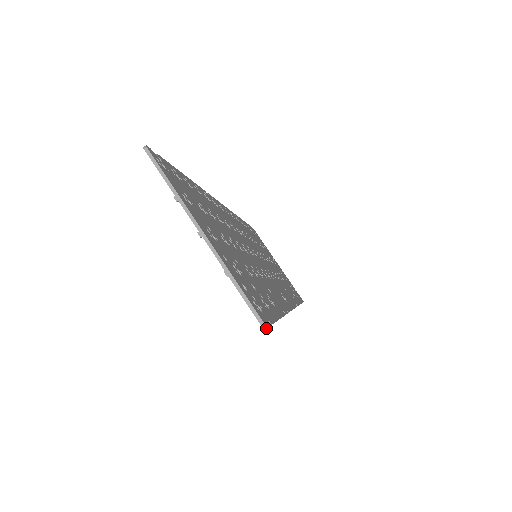
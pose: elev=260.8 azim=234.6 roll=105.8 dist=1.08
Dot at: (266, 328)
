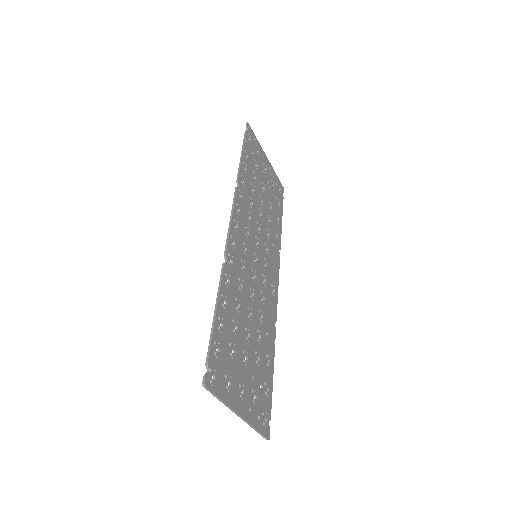
Dot at: (269, 439)
